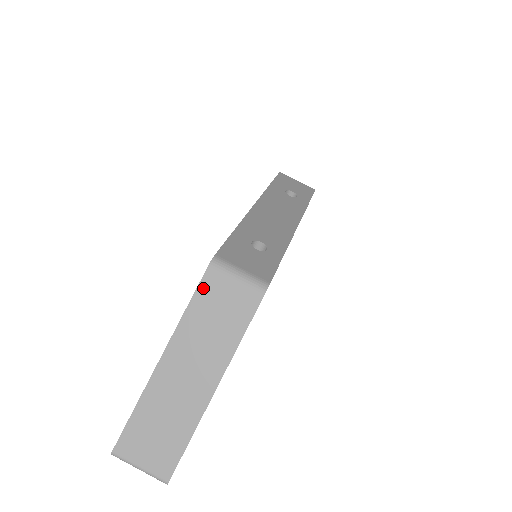
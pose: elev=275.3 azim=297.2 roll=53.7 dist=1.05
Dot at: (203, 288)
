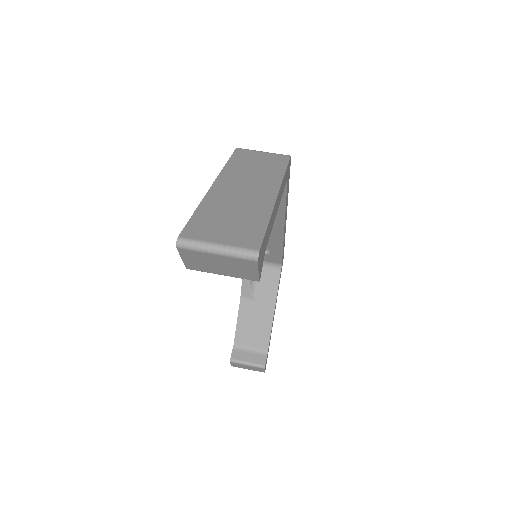
Dot at: (237, 156)
